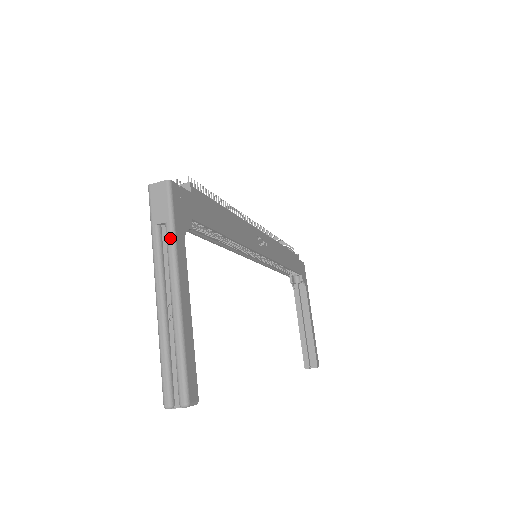
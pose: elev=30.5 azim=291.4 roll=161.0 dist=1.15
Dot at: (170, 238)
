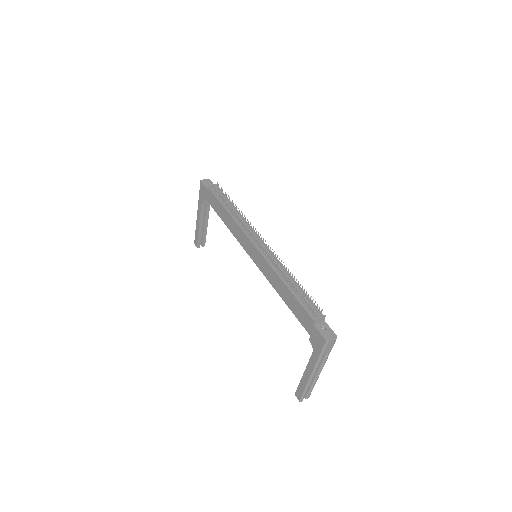
Dot at: occluded
